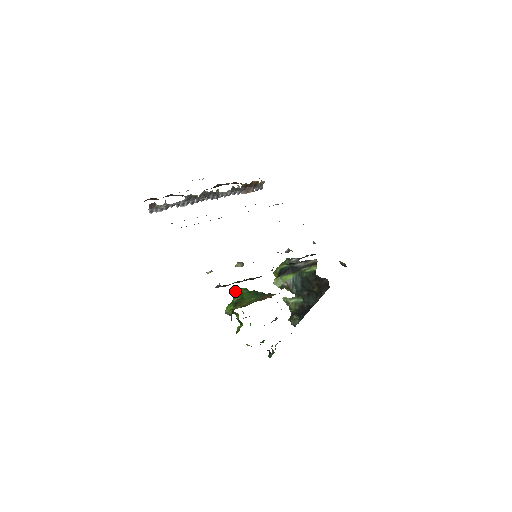
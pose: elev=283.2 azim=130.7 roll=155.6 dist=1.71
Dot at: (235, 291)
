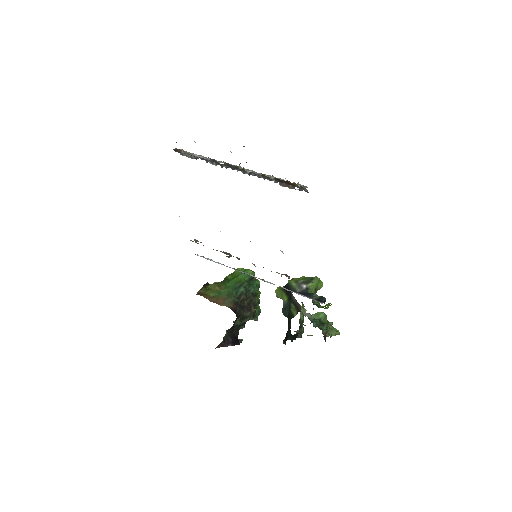
Dot at: (240, 268)
